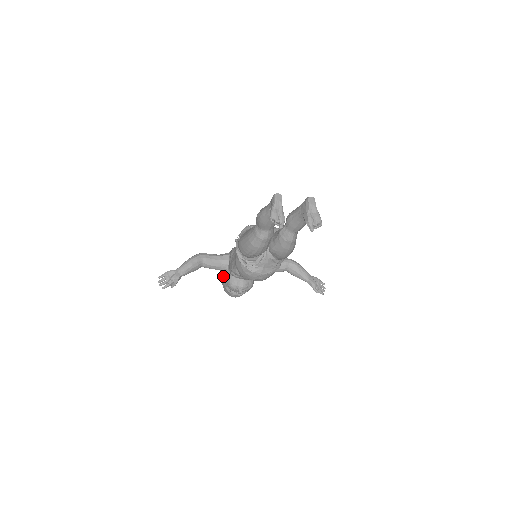
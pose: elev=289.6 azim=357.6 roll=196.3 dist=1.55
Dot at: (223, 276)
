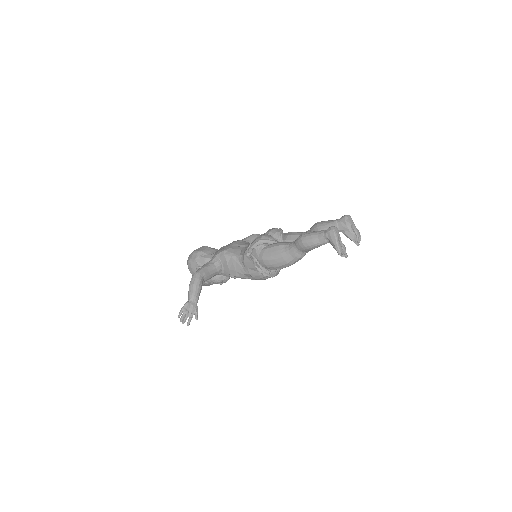
Dot at: occluded
